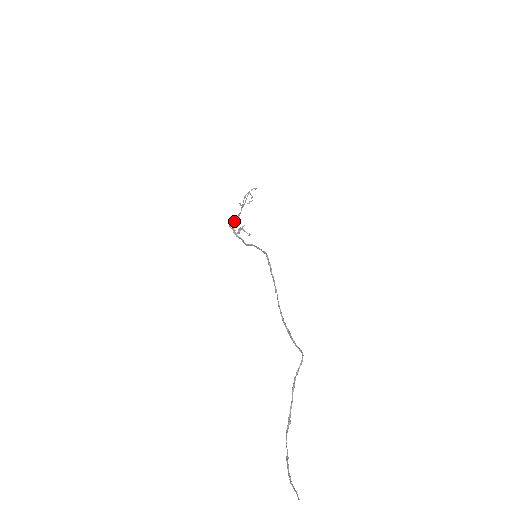
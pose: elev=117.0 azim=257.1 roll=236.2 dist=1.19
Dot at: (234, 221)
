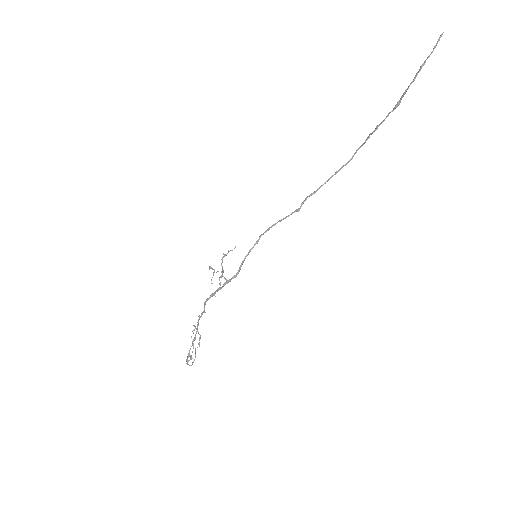
Dot at: (205, 301)
